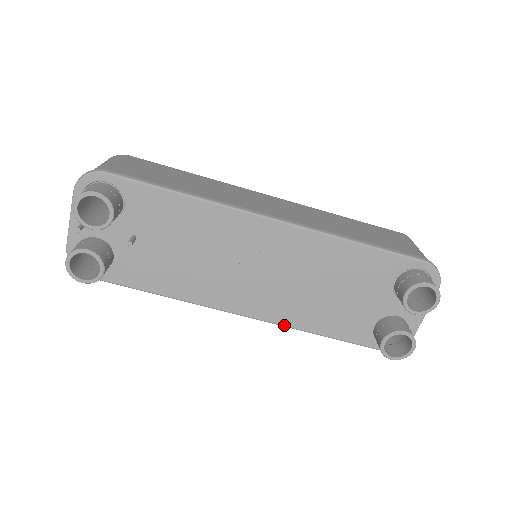
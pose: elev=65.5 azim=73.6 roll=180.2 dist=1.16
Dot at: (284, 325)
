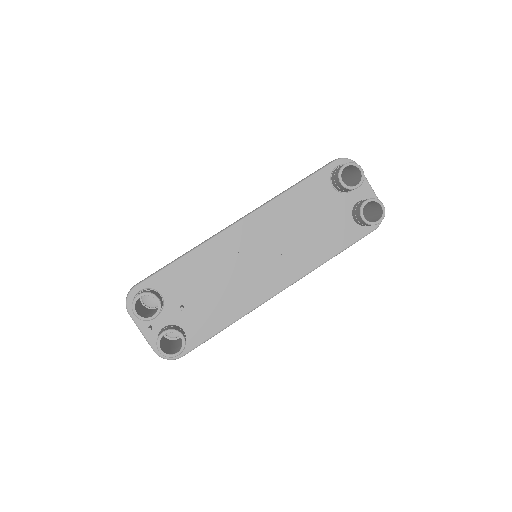
Dot at: (309, 272)
